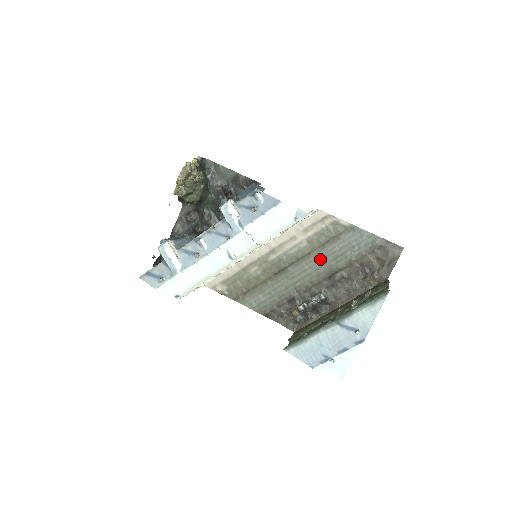
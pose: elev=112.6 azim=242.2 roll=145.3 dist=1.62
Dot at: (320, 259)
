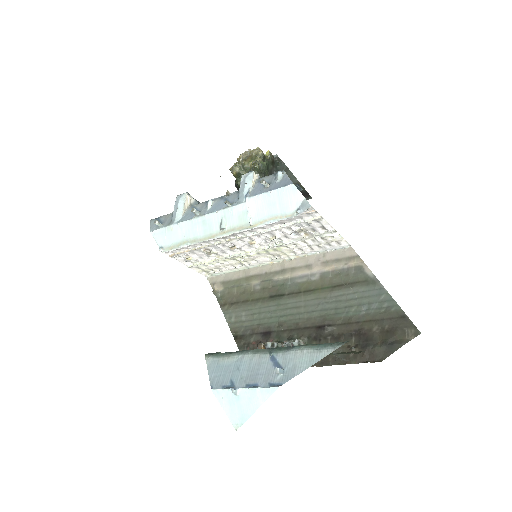
Dot at: (321, 301)
